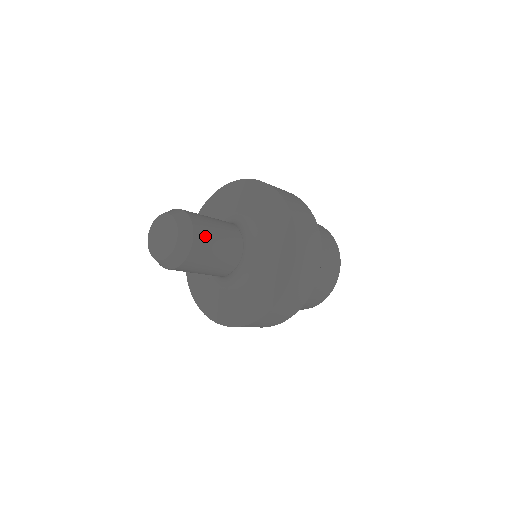
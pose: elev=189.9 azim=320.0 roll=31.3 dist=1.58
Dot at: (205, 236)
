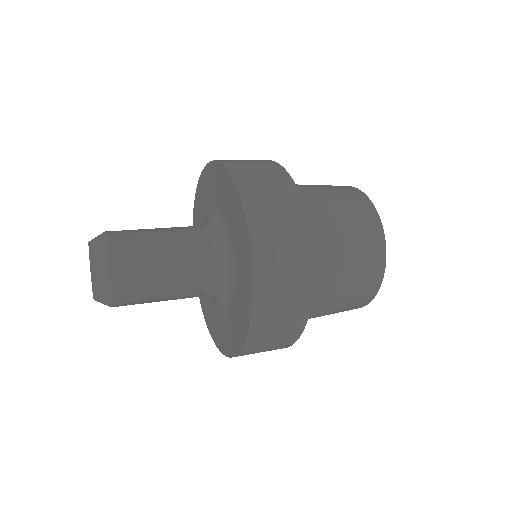
Dot at: (130, 253)
